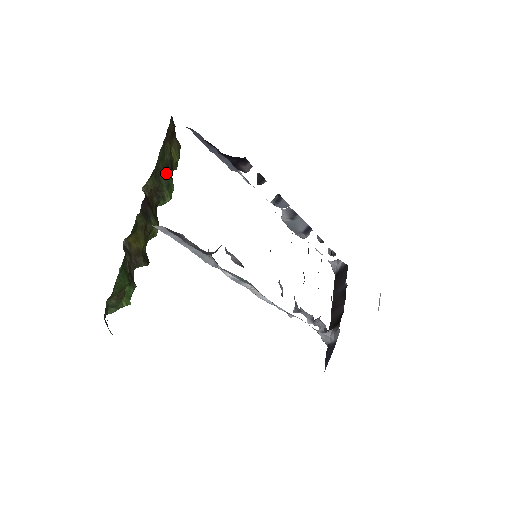
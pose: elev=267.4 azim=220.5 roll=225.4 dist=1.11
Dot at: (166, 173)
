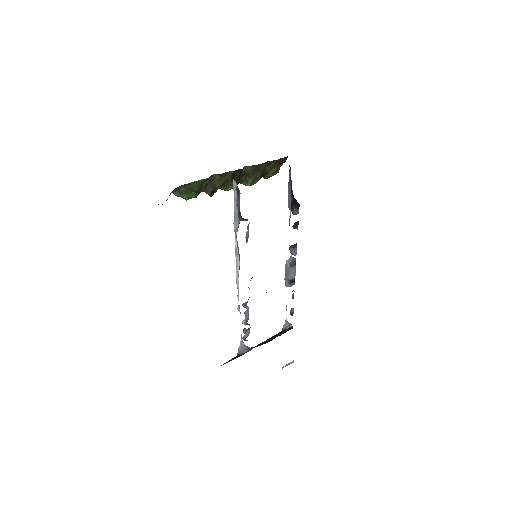
Dot at: (260, 173)
